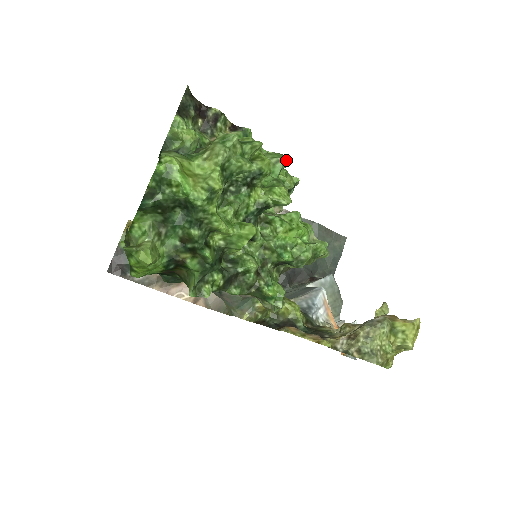
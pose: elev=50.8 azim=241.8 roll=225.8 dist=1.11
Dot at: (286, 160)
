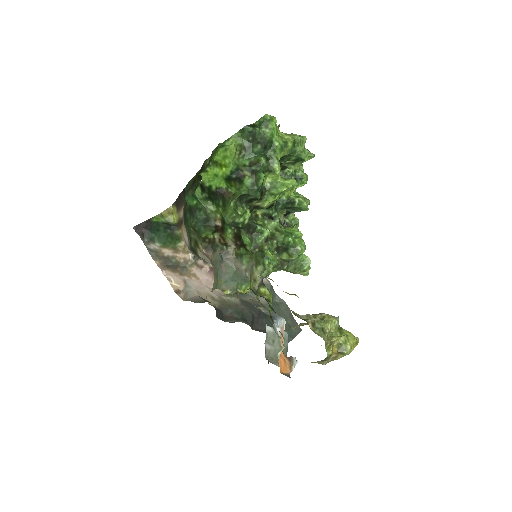
Dot at: (309, 200)
